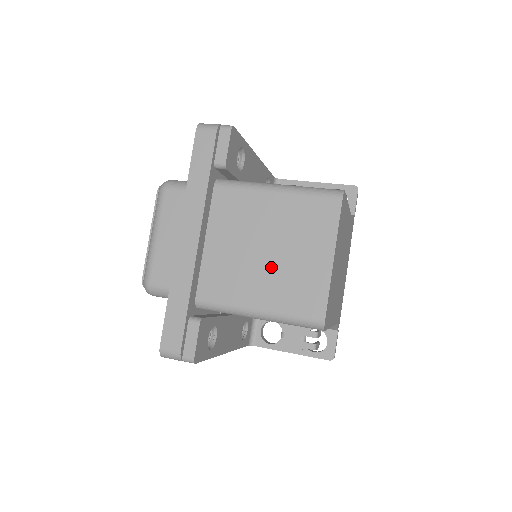
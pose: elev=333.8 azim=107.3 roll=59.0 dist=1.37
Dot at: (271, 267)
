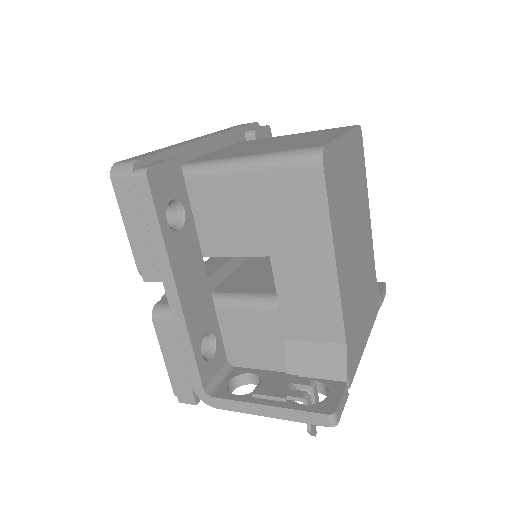
Dot at: (274, 145)
